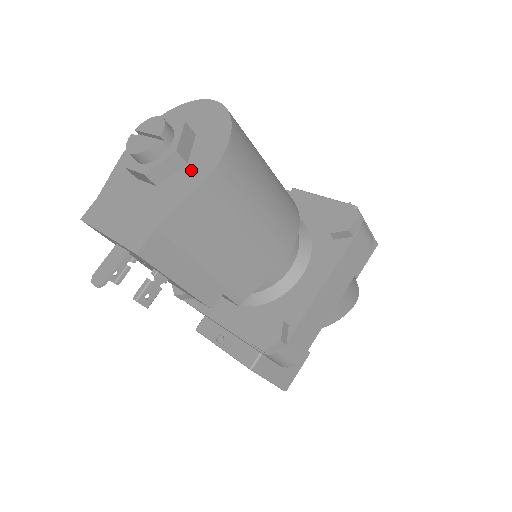
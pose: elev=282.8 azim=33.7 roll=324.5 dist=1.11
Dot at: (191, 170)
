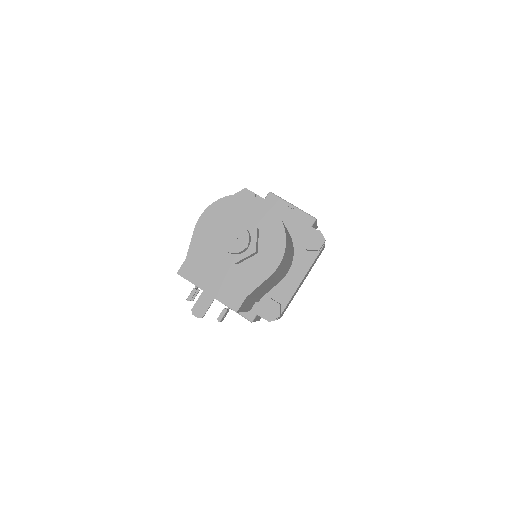
Dot at: (262, 260)
